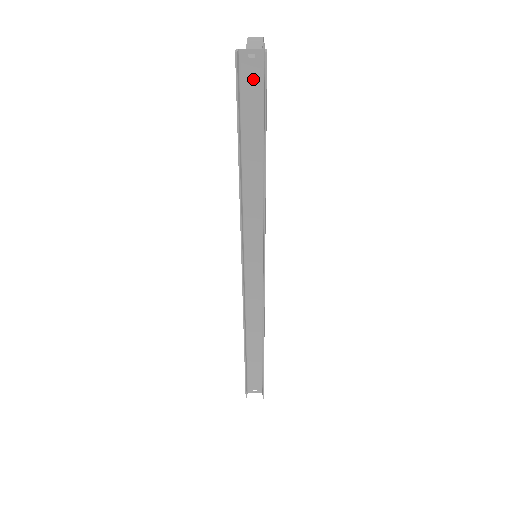
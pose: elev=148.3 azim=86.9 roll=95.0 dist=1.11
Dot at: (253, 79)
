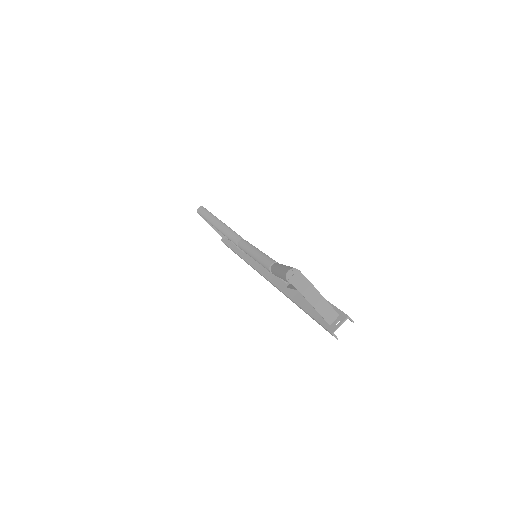
Dot at: occluded
